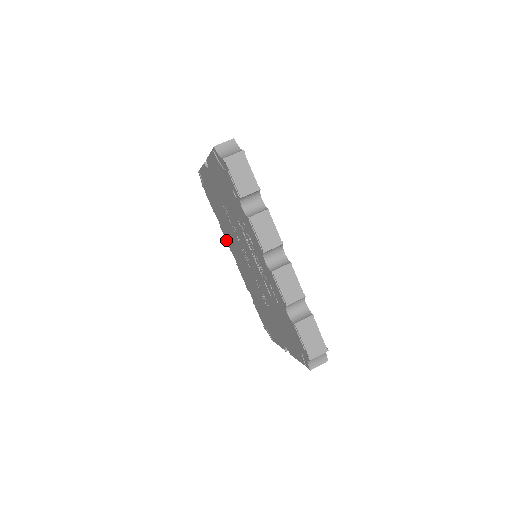
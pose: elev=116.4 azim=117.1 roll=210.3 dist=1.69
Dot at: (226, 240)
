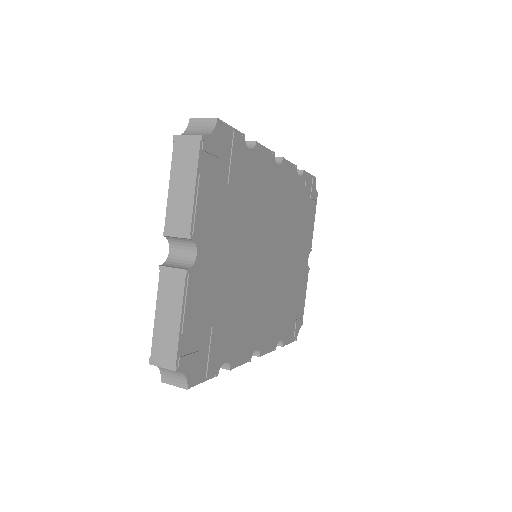
Dot at: occluded
